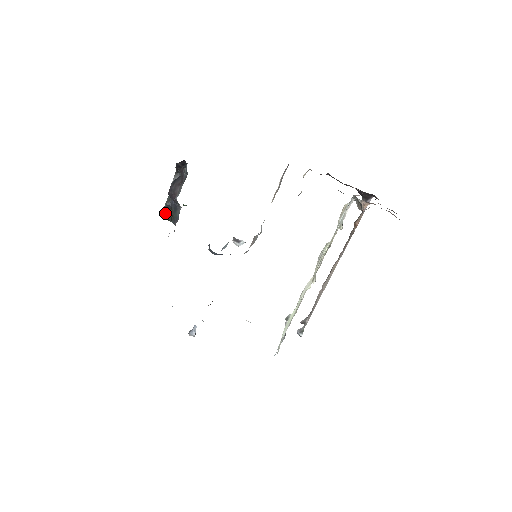
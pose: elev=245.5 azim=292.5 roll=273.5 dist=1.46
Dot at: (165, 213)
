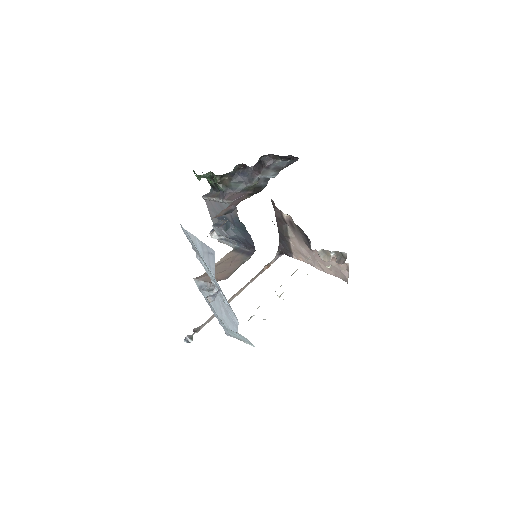
Dot at: (221, 176)
